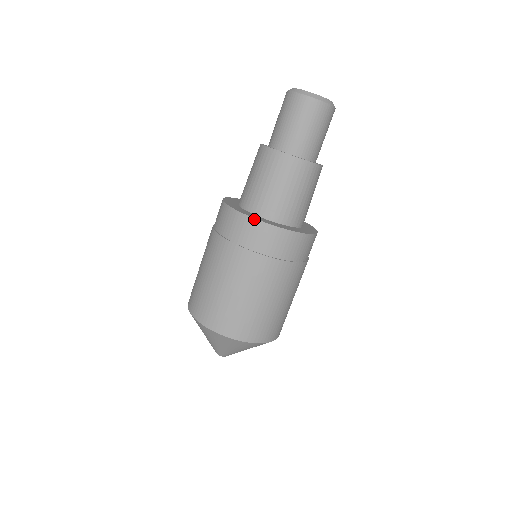
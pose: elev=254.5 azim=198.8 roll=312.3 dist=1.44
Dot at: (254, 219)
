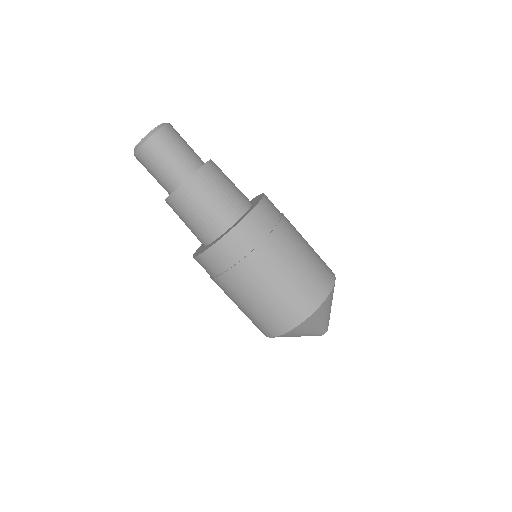
Dot at: (215, 244)
